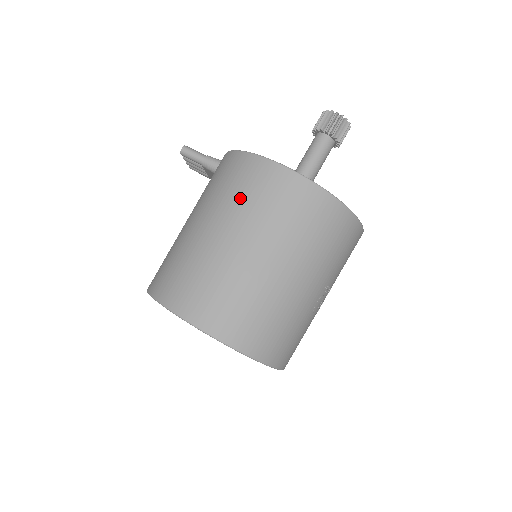
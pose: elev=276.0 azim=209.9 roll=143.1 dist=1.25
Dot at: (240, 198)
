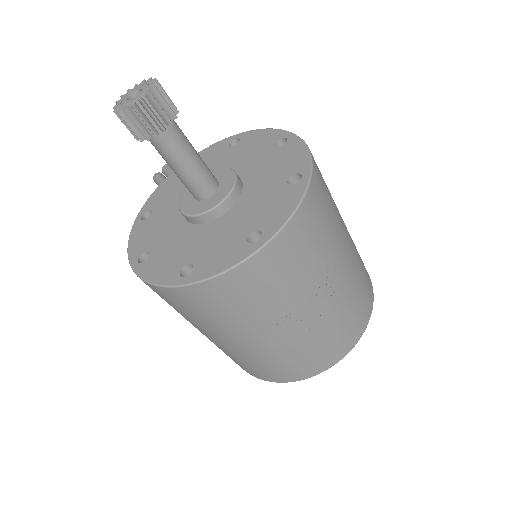
Dot at: occluded
